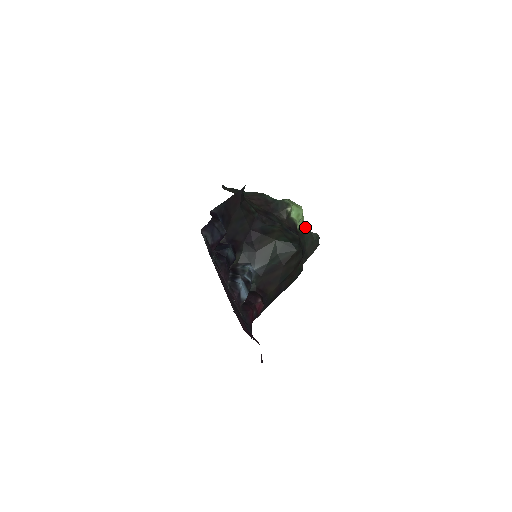
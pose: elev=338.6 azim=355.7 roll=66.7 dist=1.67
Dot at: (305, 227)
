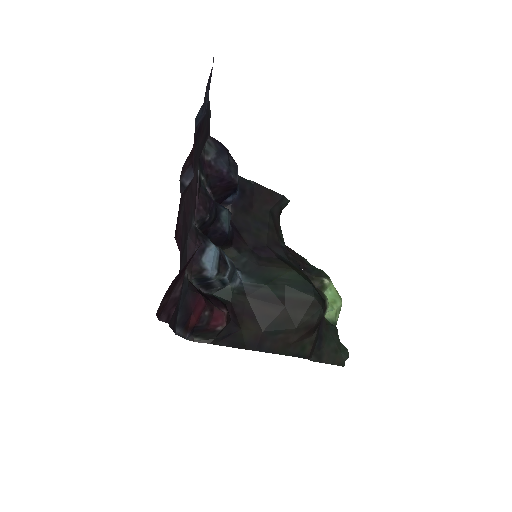
Dot at: (335, 328)
